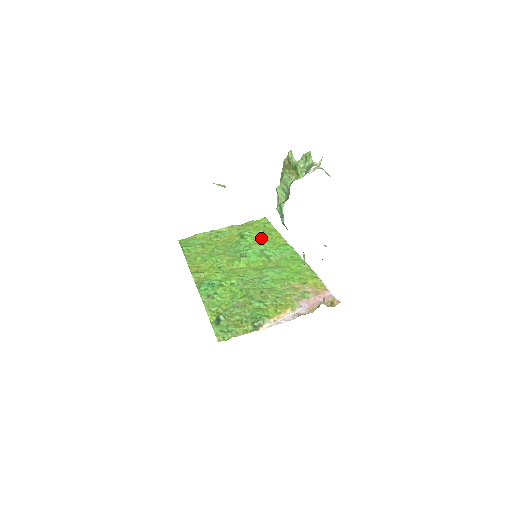
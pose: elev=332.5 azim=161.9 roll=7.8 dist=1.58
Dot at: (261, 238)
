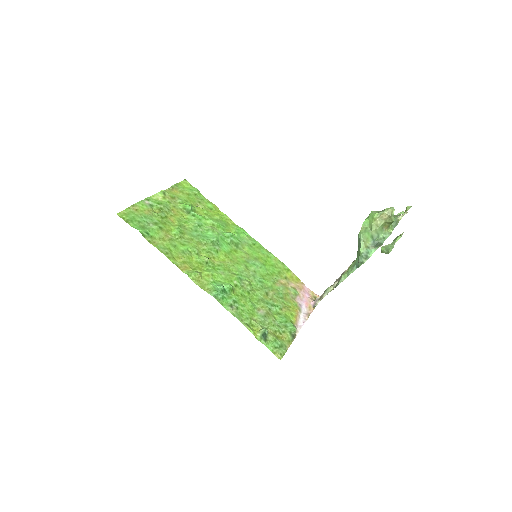
Dot at: (207, 215)
